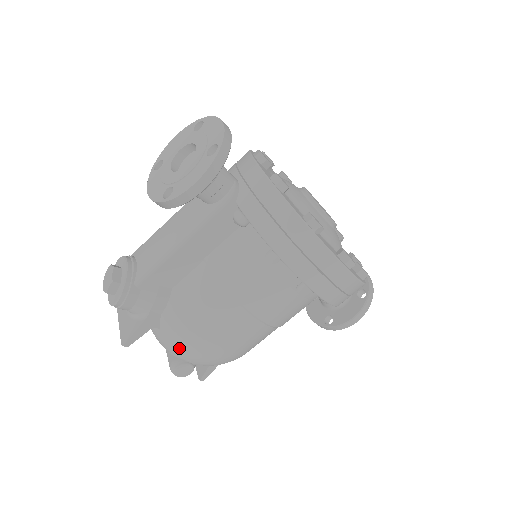
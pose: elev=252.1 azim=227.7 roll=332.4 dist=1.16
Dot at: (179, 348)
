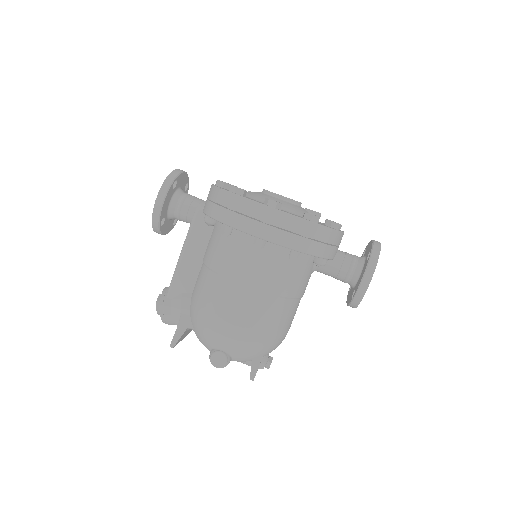
Dot at: (205, 336)
